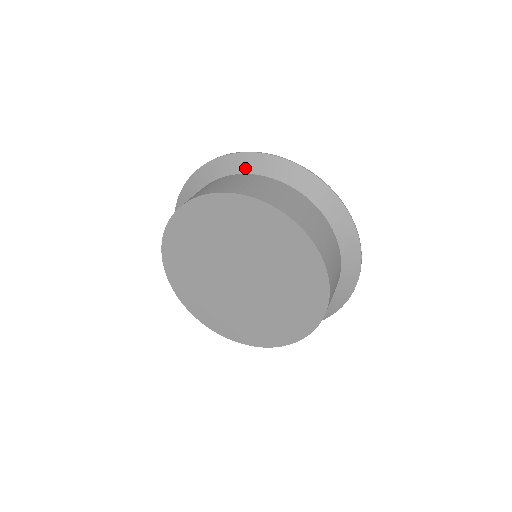
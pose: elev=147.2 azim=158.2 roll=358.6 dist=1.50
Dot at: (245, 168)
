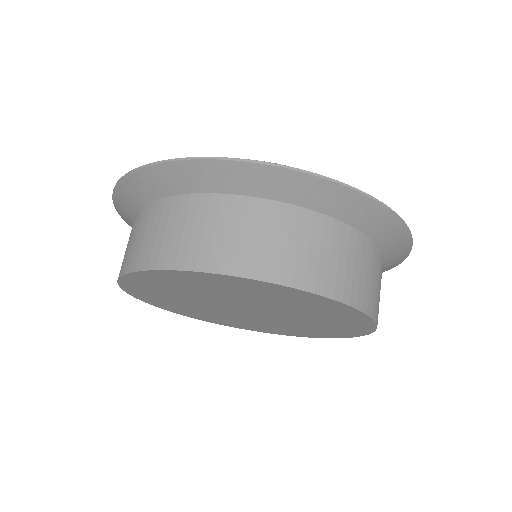
Dot at: (317, 203)
